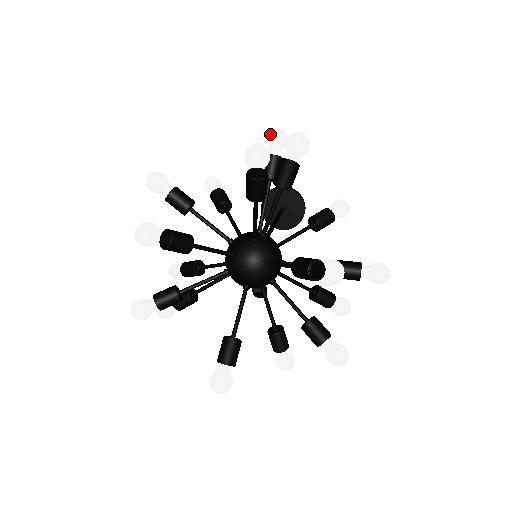
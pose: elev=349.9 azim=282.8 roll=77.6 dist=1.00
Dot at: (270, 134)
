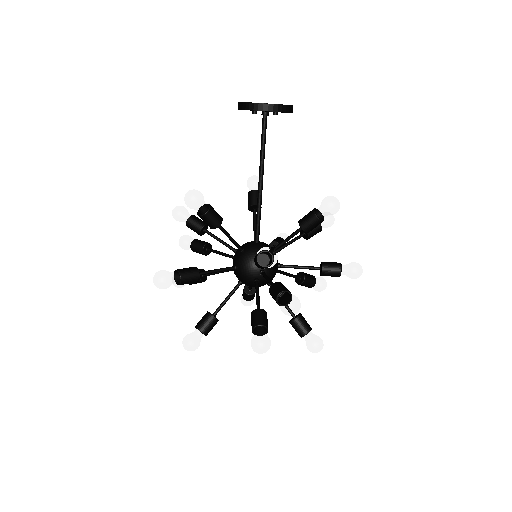
Dot at: (260, 265)
